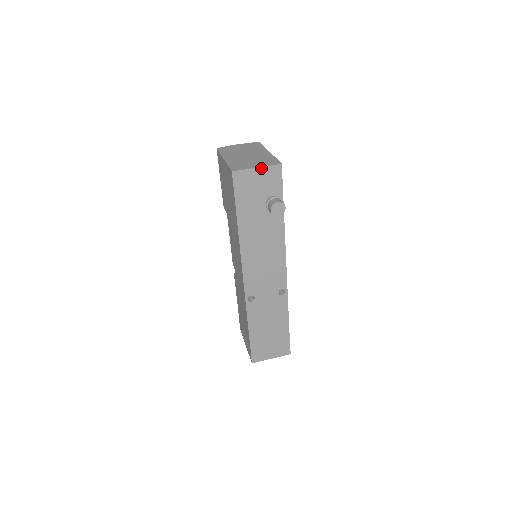
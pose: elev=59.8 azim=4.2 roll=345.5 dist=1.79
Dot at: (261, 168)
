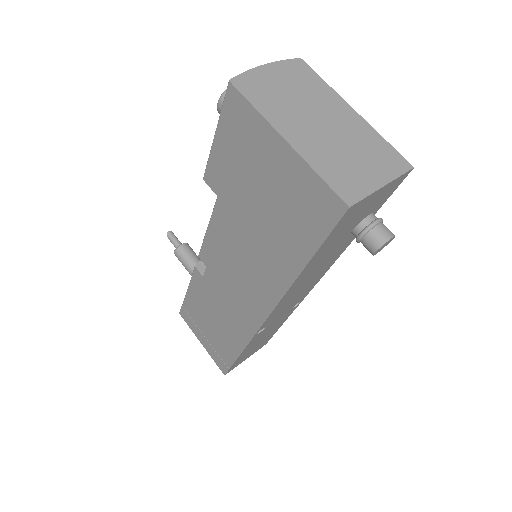
Dot at: (387, 184)
